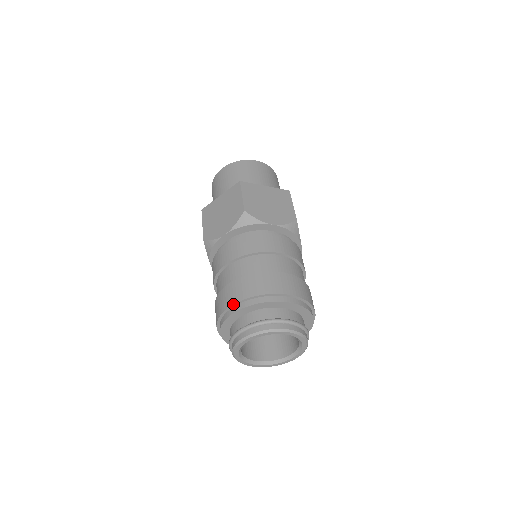
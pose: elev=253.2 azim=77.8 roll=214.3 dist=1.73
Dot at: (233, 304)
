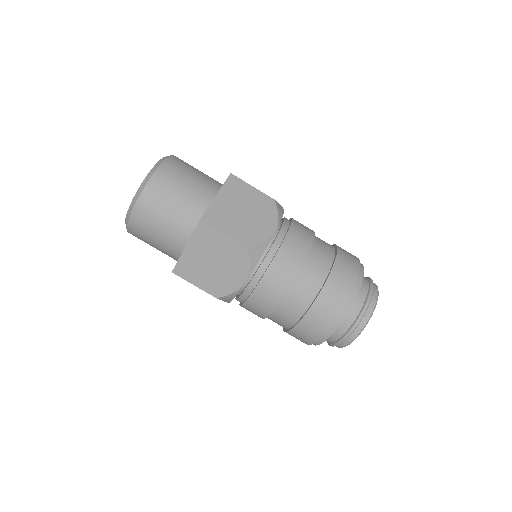
Dot at: occluded
